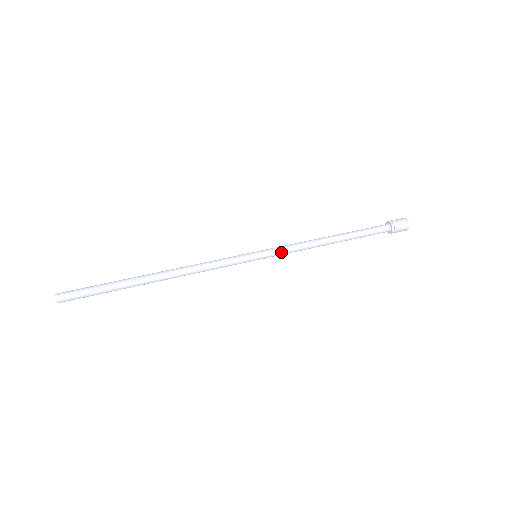
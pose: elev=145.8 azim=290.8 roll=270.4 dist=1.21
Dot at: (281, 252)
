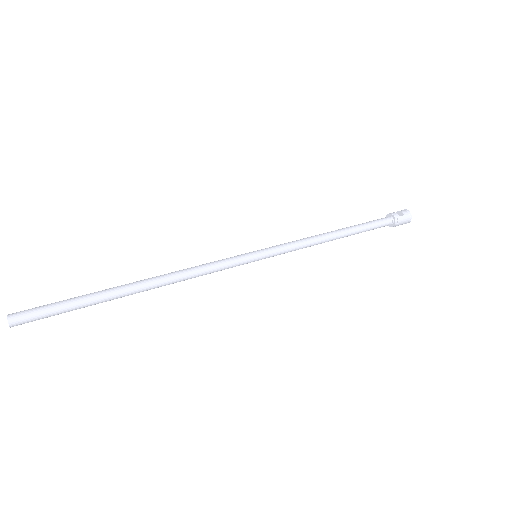
Dot at: (283, 253)
